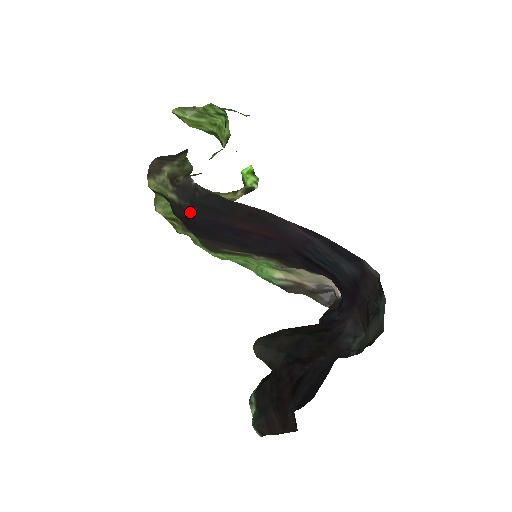
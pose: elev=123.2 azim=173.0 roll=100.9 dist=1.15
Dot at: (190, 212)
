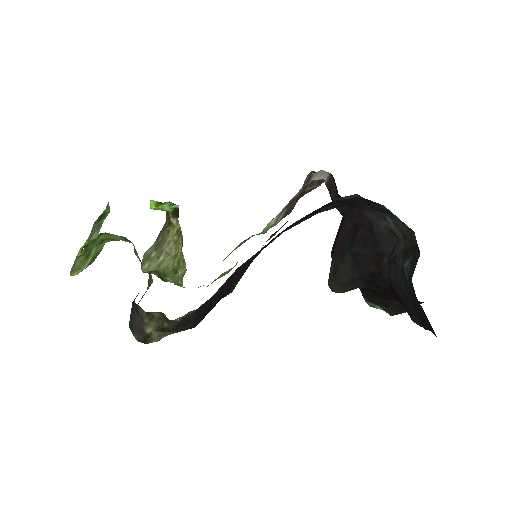
Dot at: (199, 321)
